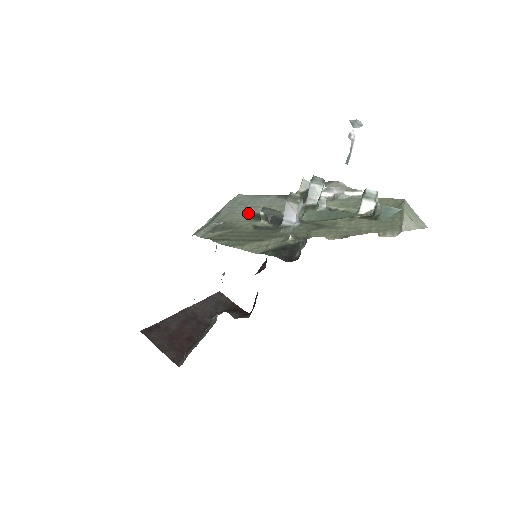
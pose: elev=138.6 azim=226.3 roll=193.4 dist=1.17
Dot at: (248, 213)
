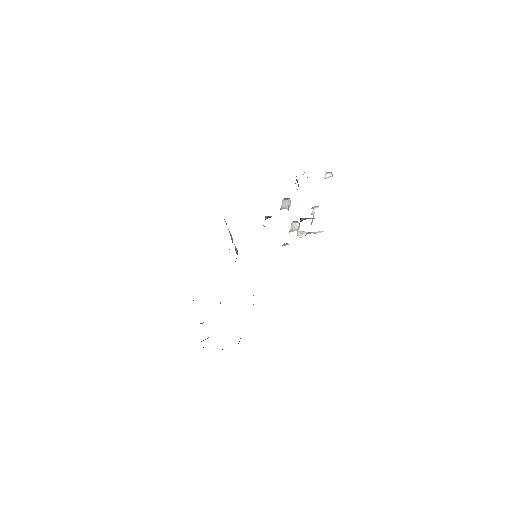
Dot at: occluded
